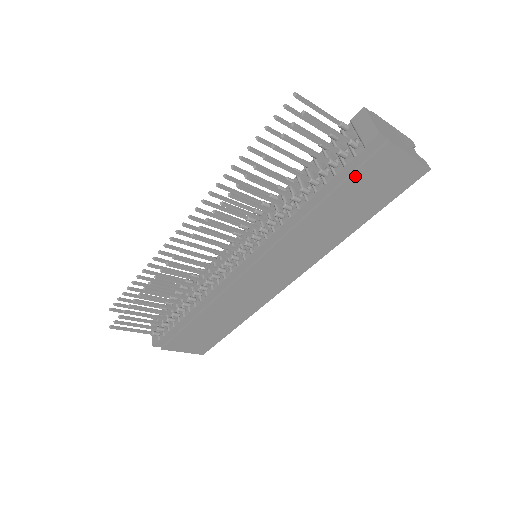
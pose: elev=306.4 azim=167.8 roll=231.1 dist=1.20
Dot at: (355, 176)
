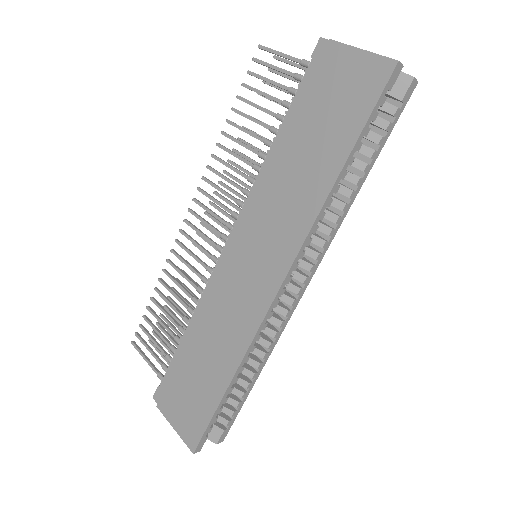
Dot at: (309, 91)
